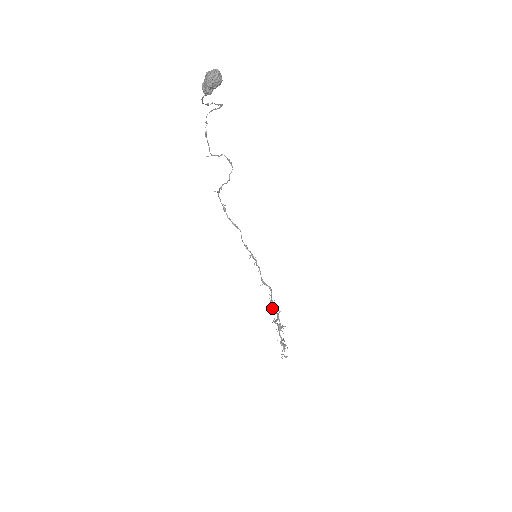
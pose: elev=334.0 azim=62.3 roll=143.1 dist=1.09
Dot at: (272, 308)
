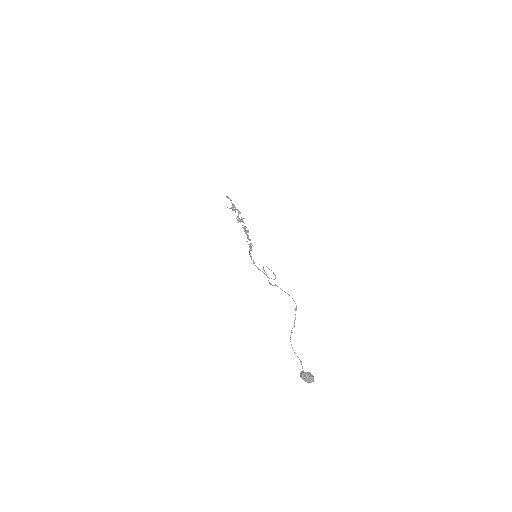
Dot at: (242, 227)
